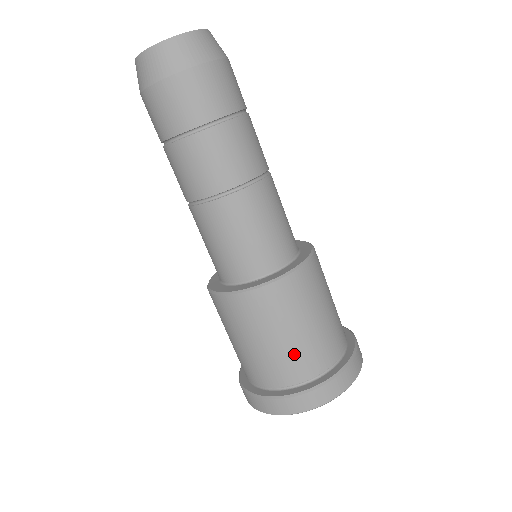
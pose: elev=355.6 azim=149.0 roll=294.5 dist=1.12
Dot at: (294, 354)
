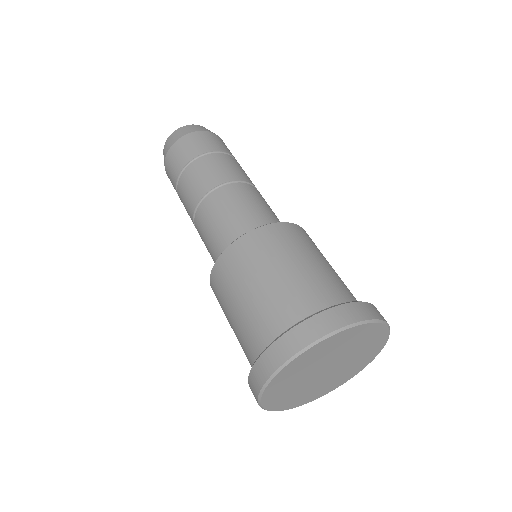
Dot at: (281, 293)
